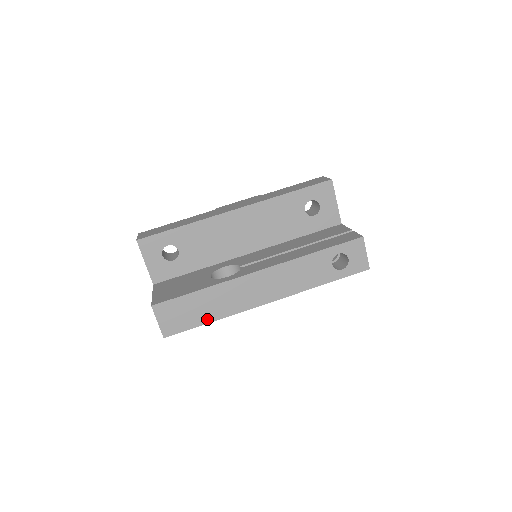
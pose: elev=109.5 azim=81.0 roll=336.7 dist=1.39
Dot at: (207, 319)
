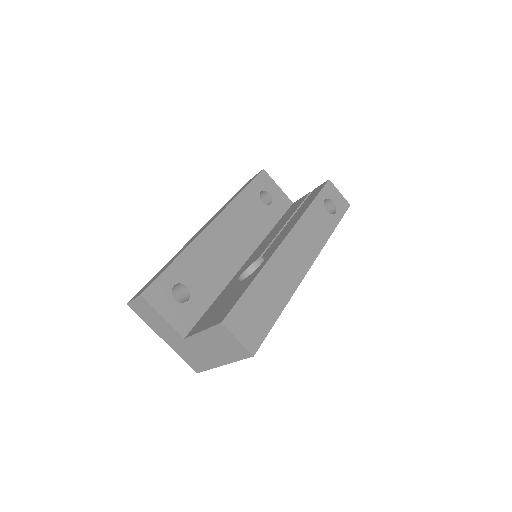
Dot at: (276, 311)
